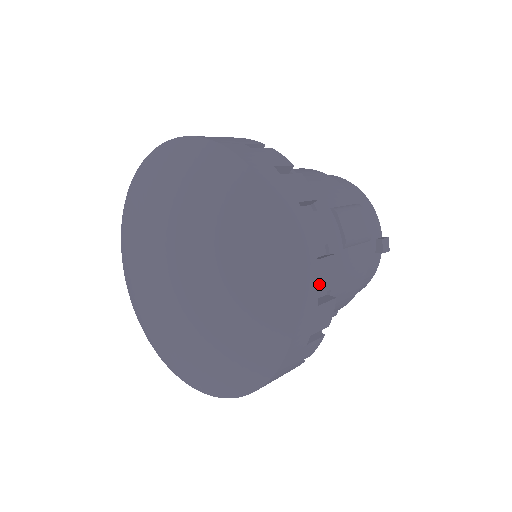
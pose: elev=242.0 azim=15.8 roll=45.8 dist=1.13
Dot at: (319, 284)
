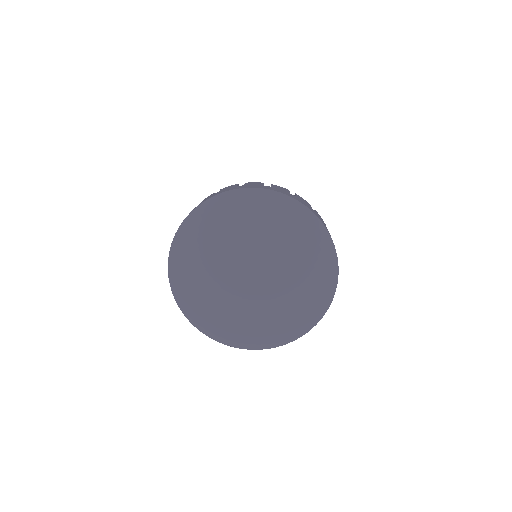
Dot at: occluded
